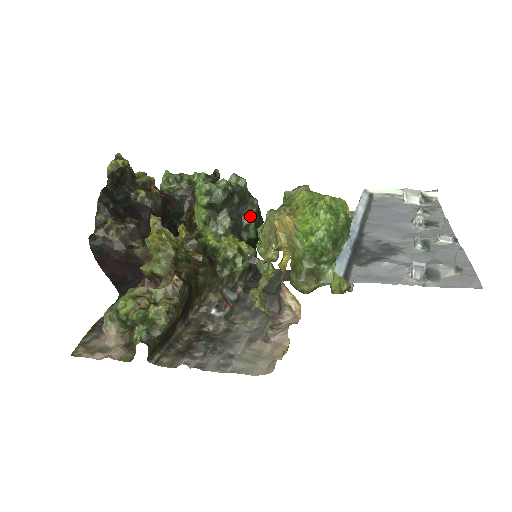
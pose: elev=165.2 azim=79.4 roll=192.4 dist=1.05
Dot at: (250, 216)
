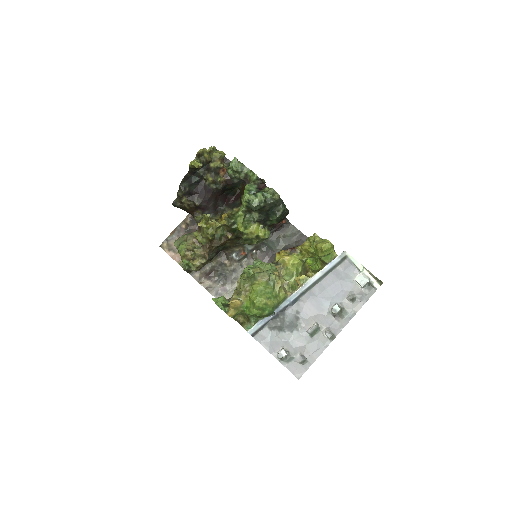
Dot at: (274, 218)
